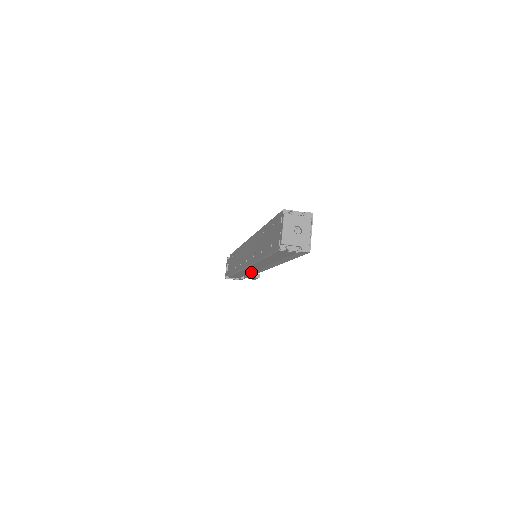
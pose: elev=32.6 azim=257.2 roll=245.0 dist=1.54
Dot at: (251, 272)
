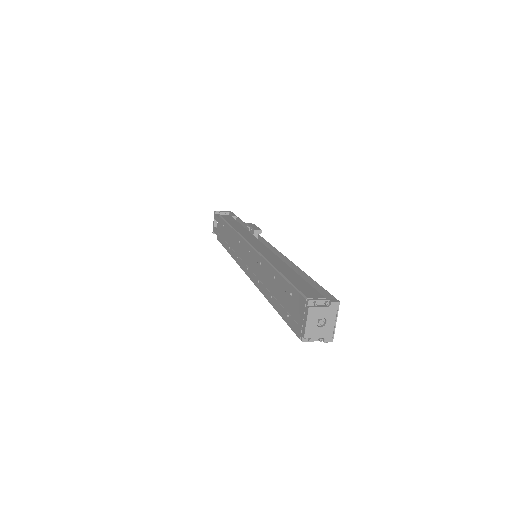
Dot at: occluded
